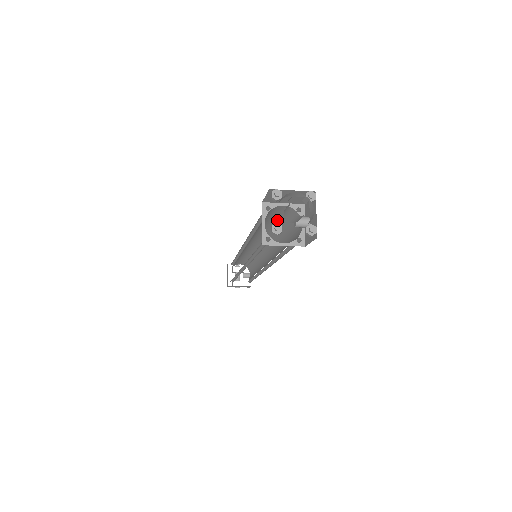
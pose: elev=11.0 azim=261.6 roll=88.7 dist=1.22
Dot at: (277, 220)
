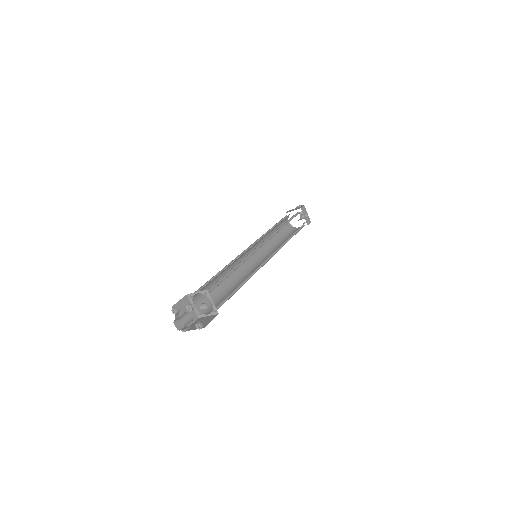
Dot at: occluded
